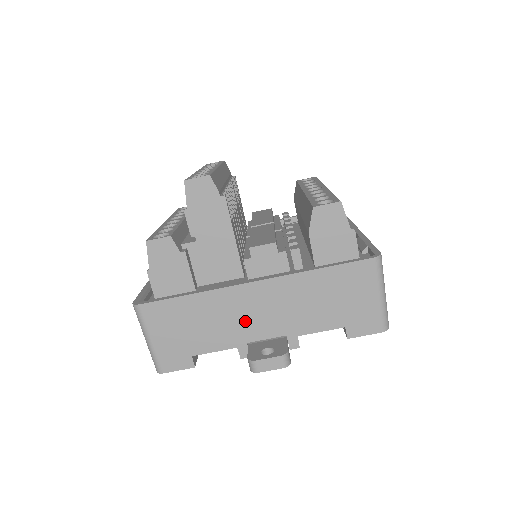
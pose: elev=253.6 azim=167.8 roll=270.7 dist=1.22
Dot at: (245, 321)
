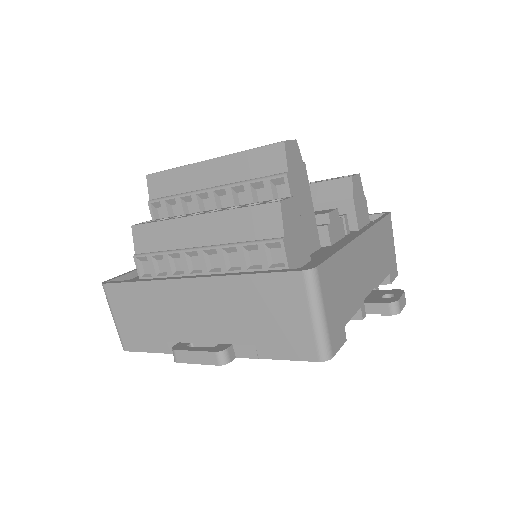
Dot at: (361, 276)
